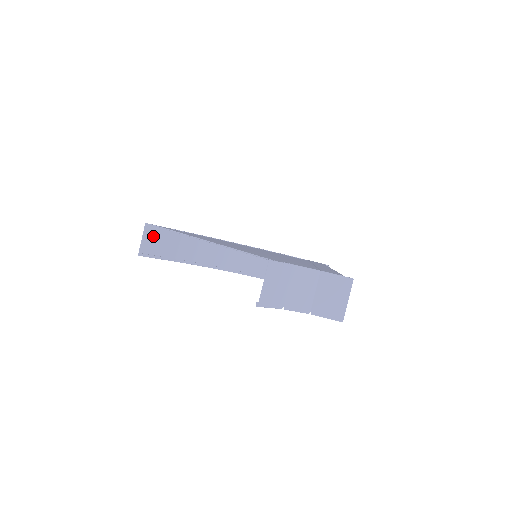
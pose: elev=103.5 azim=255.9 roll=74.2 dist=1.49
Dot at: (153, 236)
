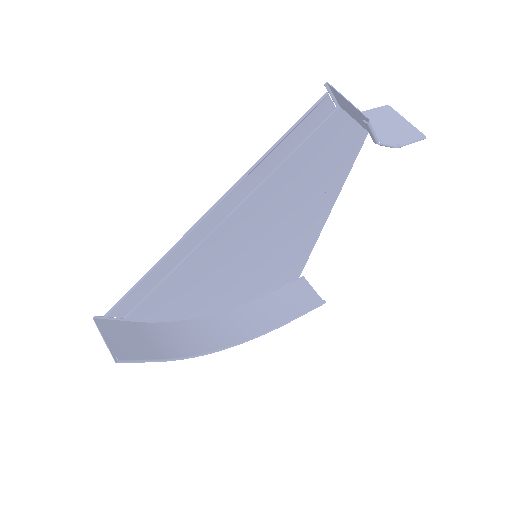
Dot at: (114, 334)
